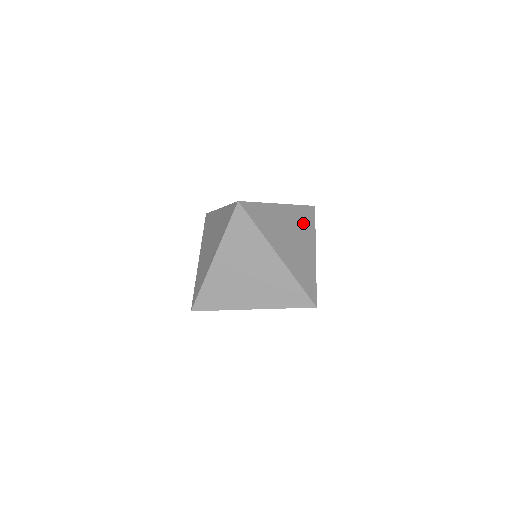
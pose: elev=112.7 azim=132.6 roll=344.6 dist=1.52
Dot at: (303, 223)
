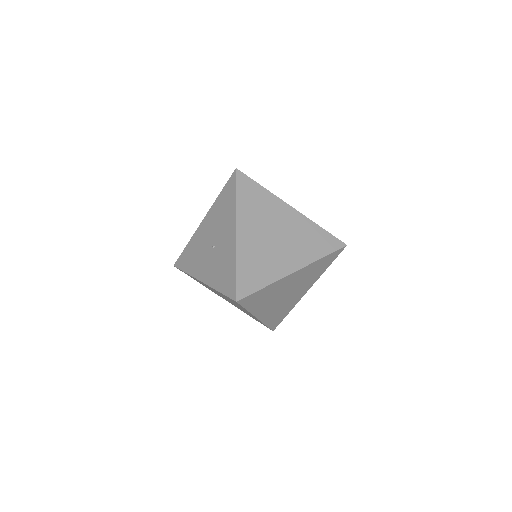
Dot at: (258, 206)
